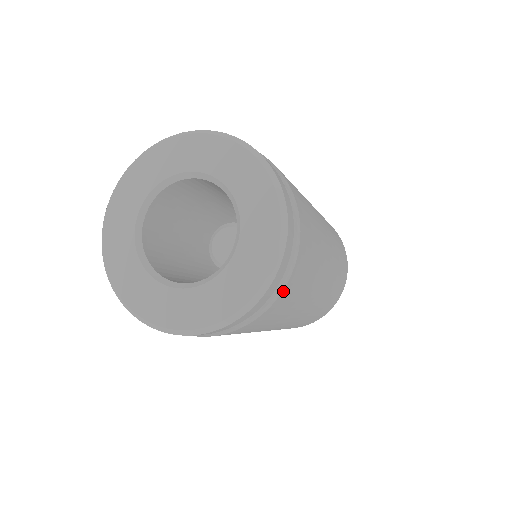
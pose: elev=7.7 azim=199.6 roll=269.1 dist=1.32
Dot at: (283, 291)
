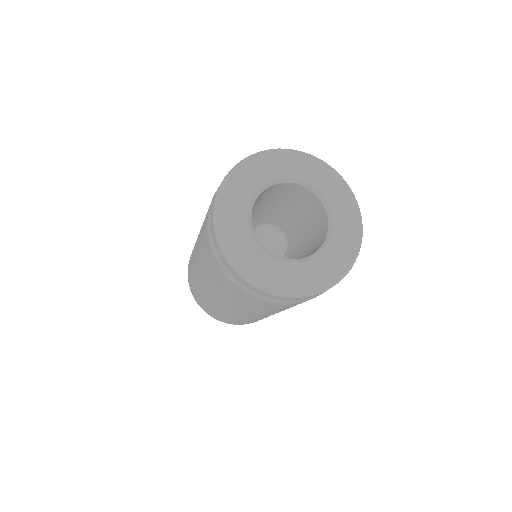
Dot at: occluded
